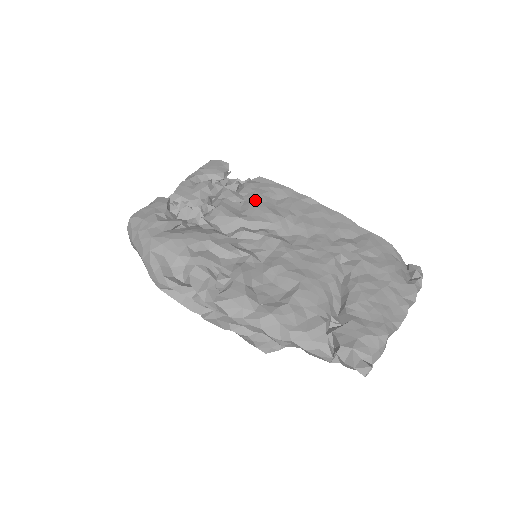
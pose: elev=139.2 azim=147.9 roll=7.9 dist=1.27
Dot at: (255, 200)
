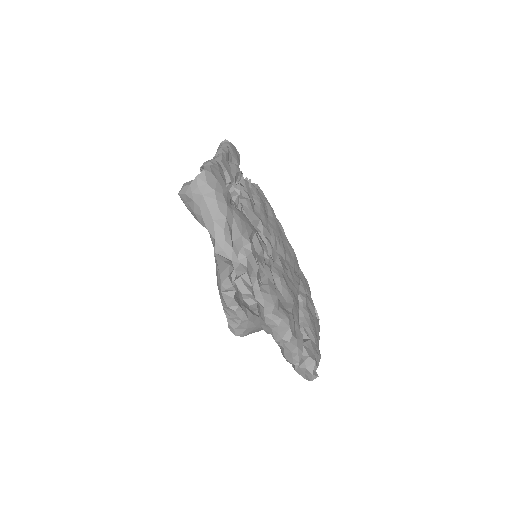
Dot at: (262, 208)
